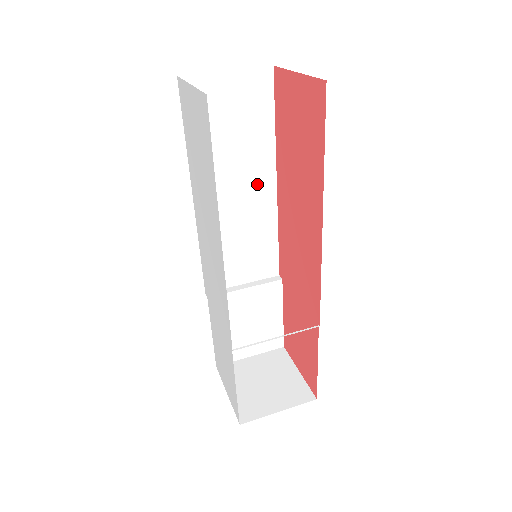
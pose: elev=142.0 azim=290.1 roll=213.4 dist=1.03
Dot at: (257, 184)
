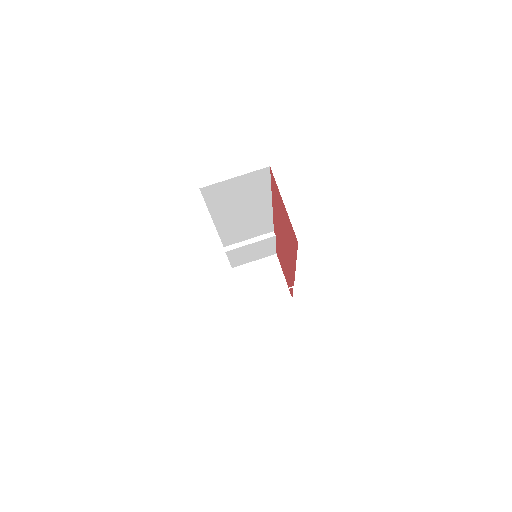
Dot at: (258, 208)
